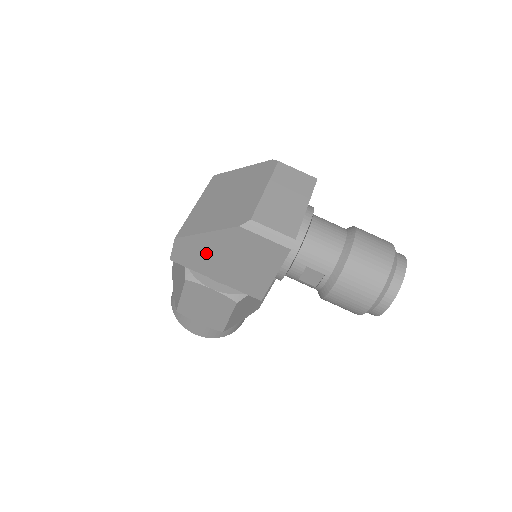
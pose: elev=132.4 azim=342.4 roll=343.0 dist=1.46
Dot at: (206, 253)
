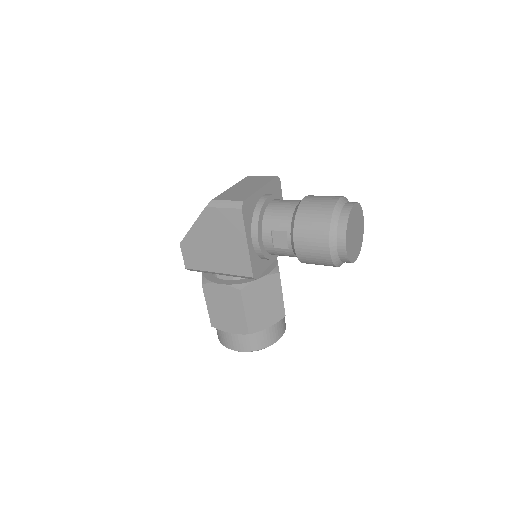
Dot at: (201, 247)
